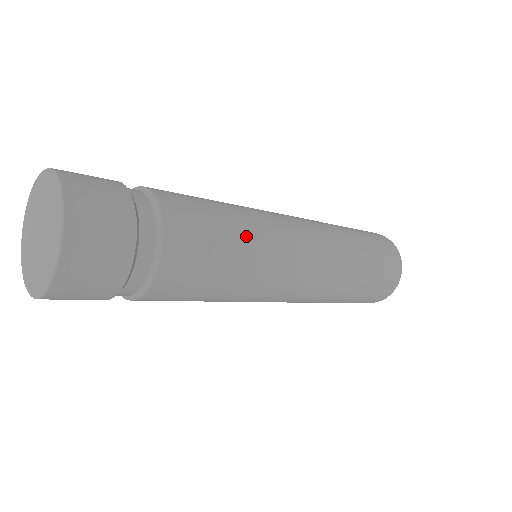
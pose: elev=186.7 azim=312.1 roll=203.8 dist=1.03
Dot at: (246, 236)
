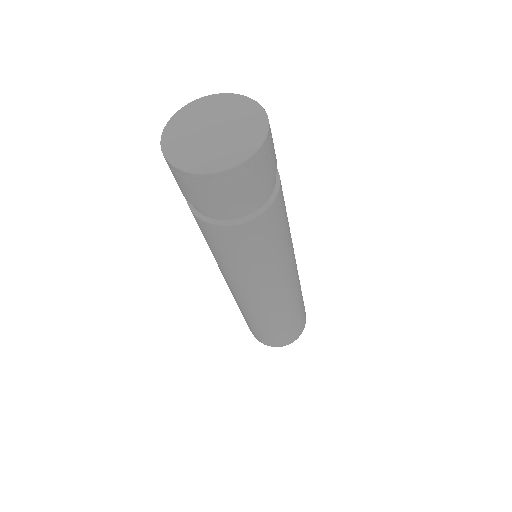
Dot at: occluded
